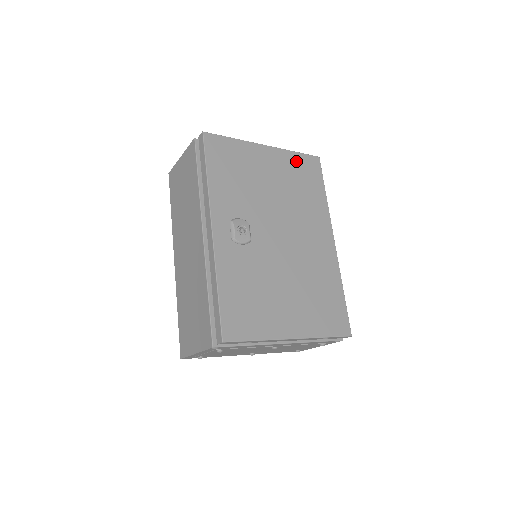
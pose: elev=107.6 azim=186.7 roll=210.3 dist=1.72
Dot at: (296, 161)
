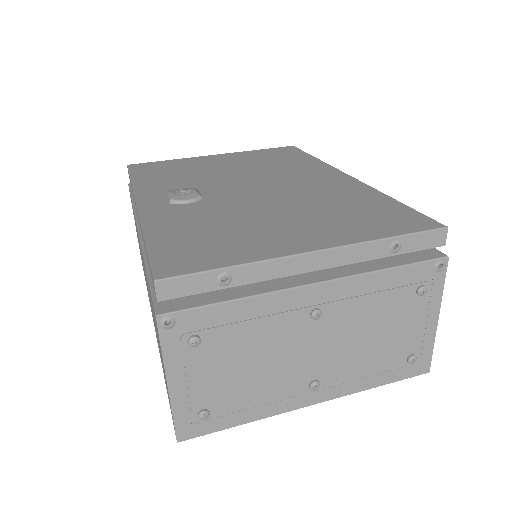
Dot at: (260, 153)
